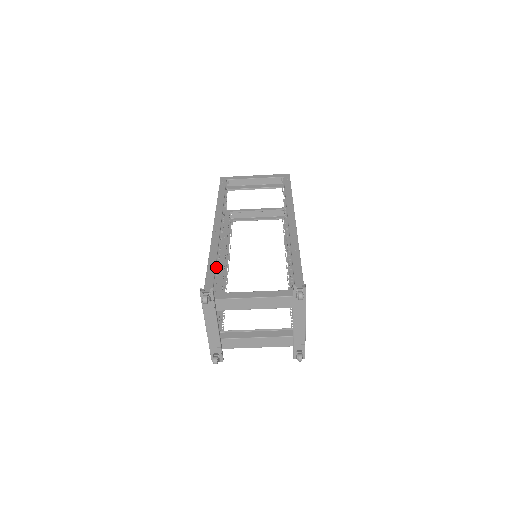
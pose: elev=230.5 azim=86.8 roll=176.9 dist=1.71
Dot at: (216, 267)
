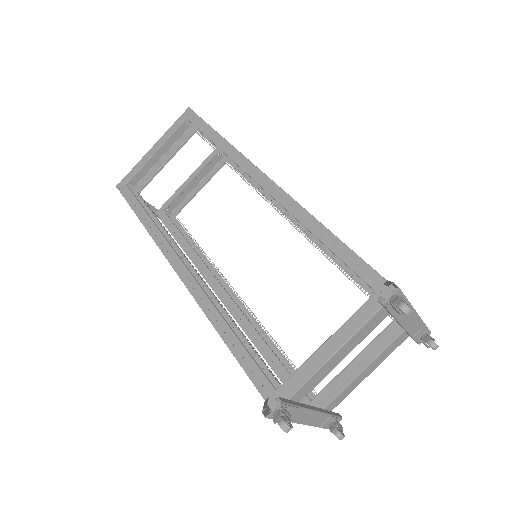
Dot at: (239, 338)
